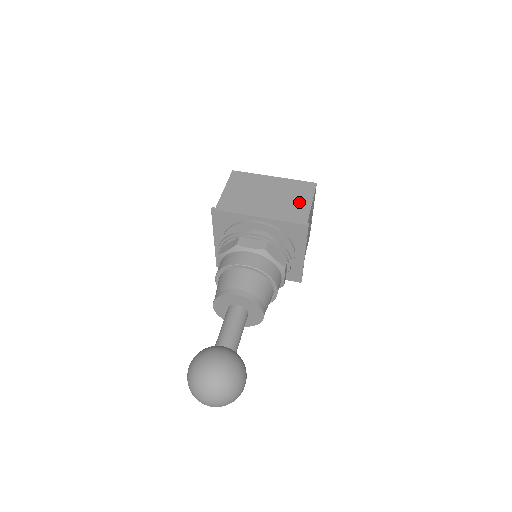
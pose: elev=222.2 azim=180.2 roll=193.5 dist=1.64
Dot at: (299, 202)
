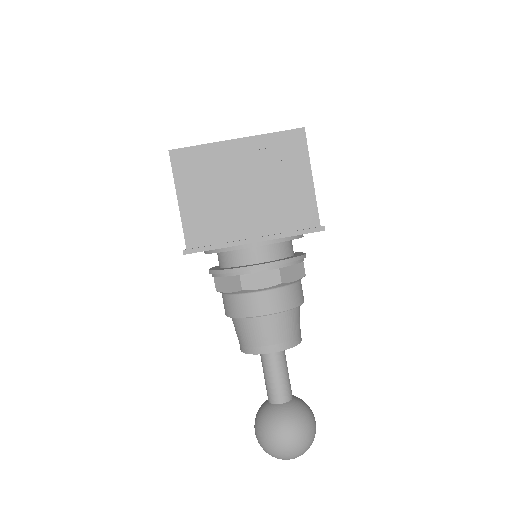
Dot at: (294, 182)
